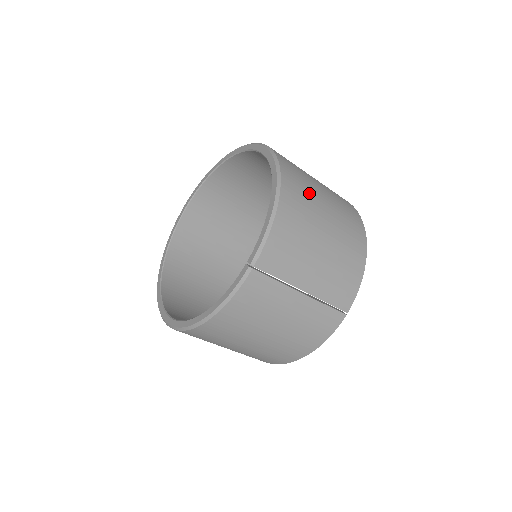
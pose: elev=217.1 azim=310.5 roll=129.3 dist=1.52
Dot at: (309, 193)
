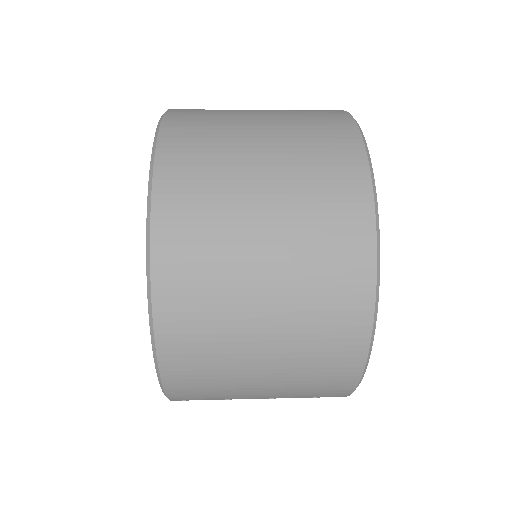
Dot at: (221, 317)
